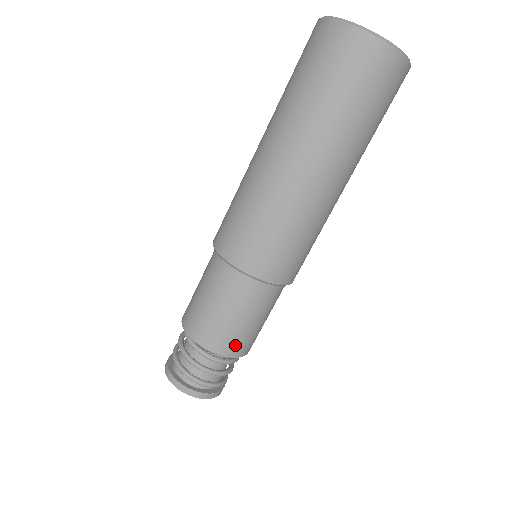
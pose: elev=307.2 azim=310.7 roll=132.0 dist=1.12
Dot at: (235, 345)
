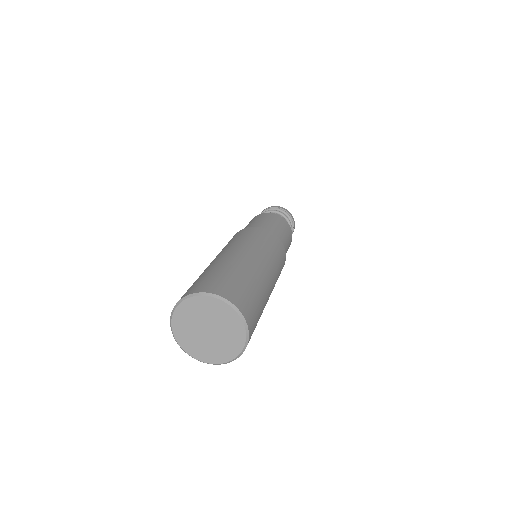
Dot at: occluded
